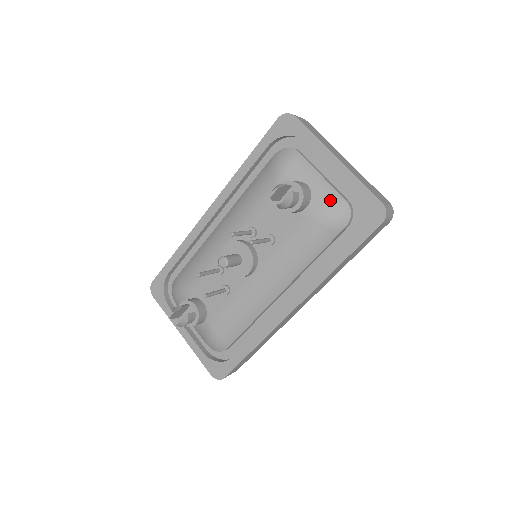
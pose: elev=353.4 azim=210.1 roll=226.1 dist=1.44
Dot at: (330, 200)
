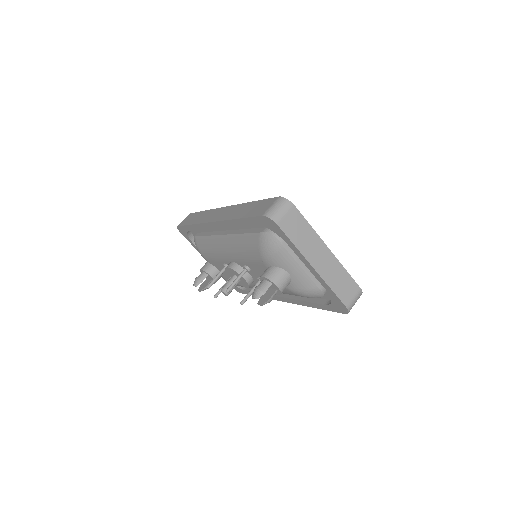
Dot at: (306, 287)
